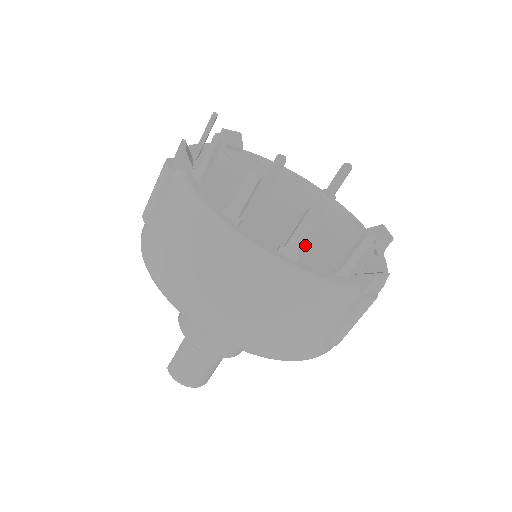
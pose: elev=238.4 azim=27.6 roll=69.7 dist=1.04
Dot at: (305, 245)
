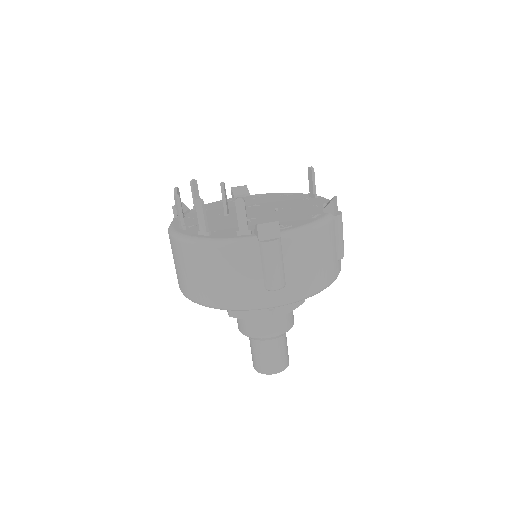
Dot at: (233, 227)
